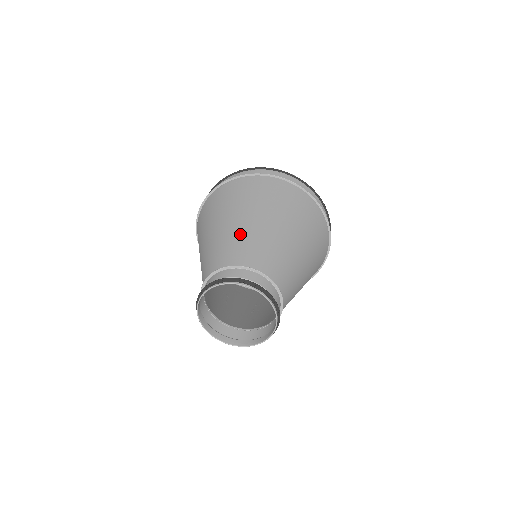
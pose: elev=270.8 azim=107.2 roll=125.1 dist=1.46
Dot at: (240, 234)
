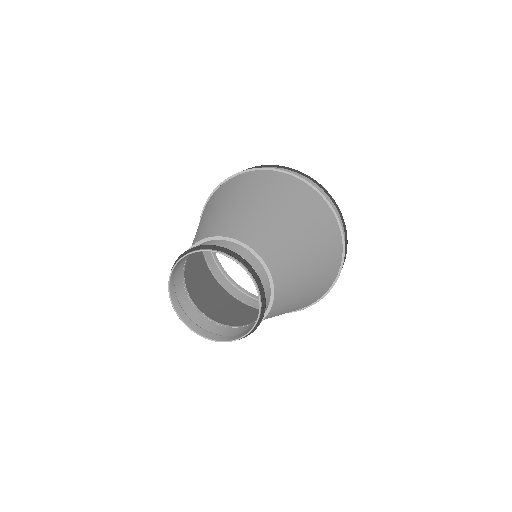
Dot at: (256, 216)
